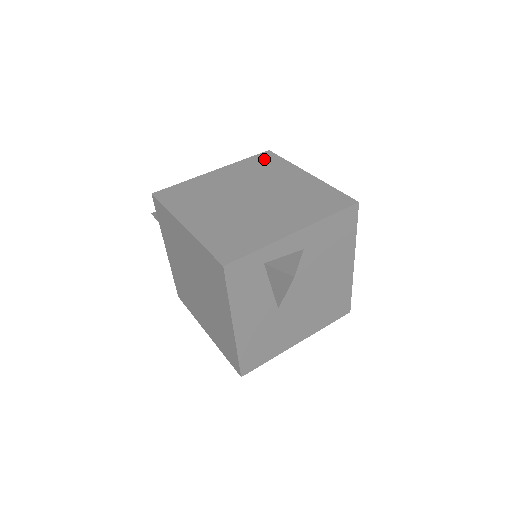
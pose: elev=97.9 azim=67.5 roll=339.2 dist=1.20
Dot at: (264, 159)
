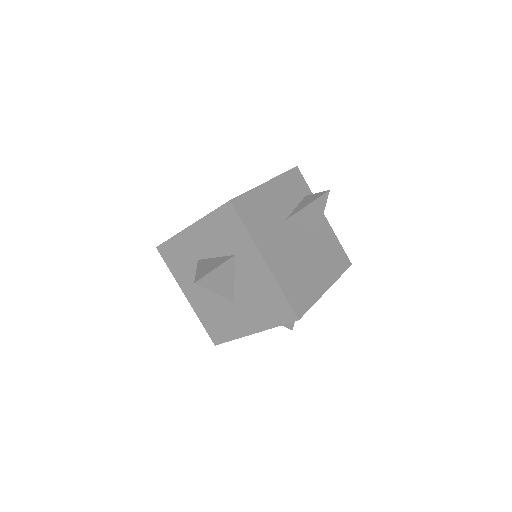
Dot at: occluded
